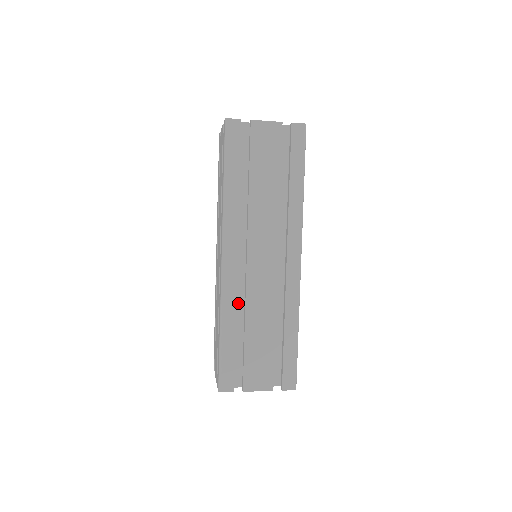
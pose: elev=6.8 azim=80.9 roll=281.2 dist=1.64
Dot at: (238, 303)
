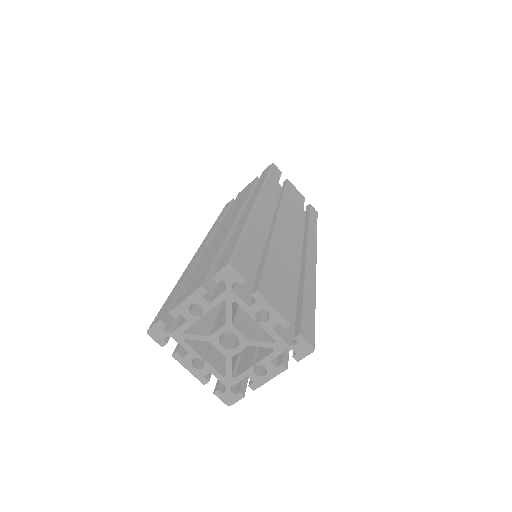
Dot at: occluded
